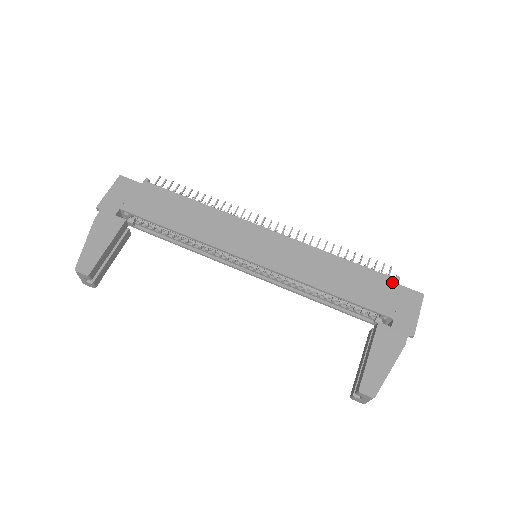
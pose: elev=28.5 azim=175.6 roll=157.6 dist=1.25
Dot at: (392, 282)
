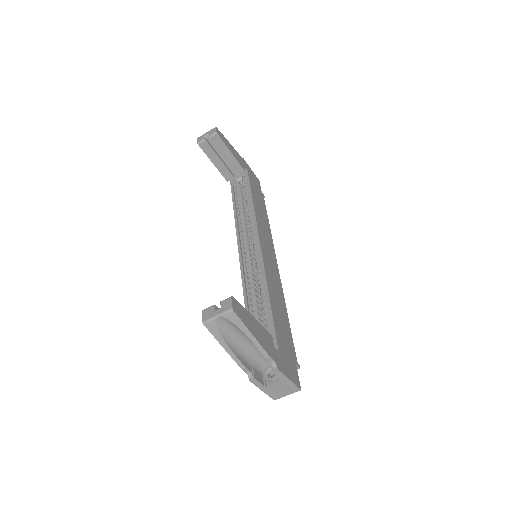
Dot at: (295, 359)
